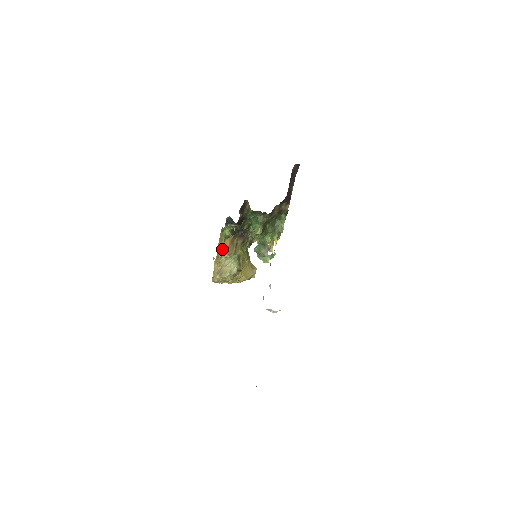
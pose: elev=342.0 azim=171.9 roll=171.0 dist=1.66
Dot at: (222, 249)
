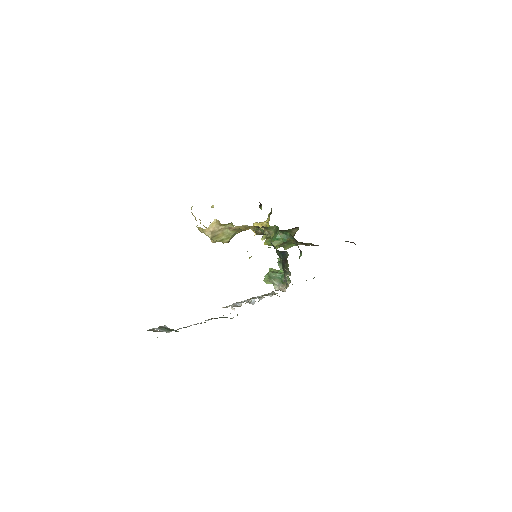
Dot at: occluded
